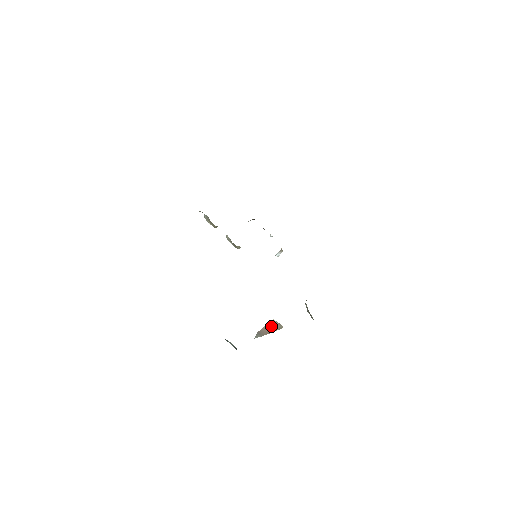
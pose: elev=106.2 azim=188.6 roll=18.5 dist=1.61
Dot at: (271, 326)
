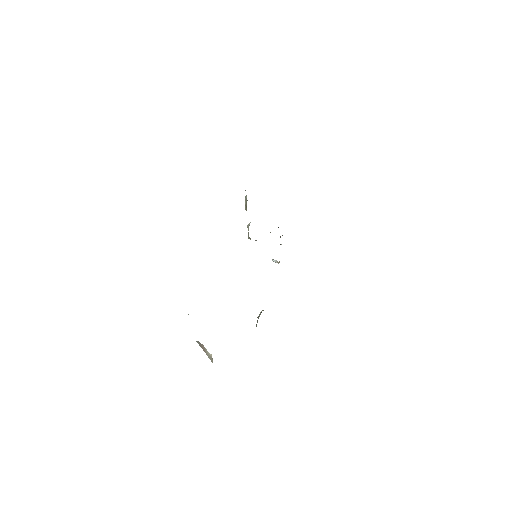
Dot at: (208, 353)
